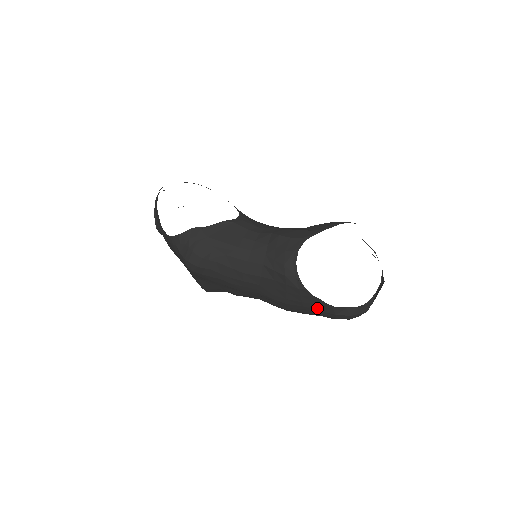
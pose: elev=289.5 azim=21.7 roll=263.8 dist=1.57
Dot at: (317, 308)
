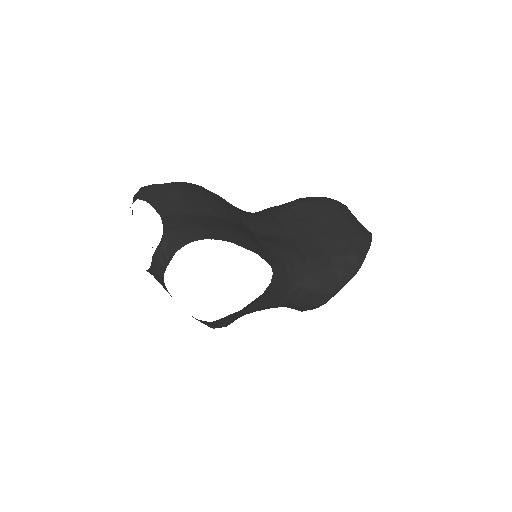
Dot at: occluded
